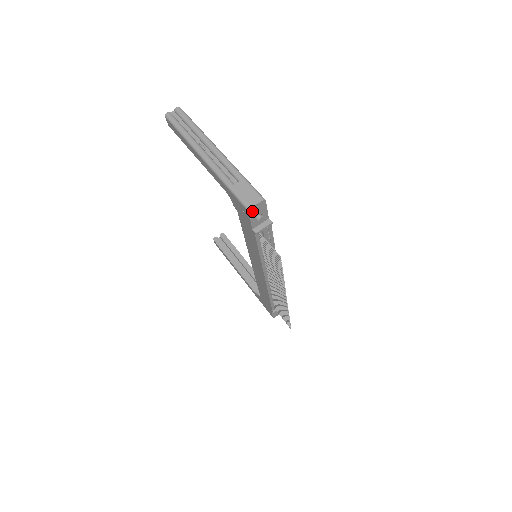
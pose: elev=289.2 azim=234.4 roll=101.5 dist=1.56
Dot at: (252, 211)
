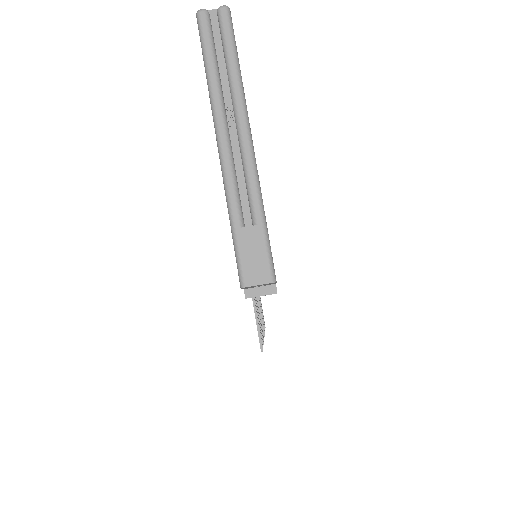
Dot at: (248, 286)
